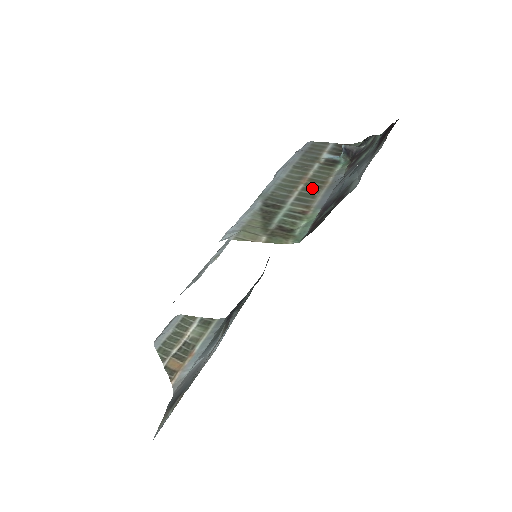
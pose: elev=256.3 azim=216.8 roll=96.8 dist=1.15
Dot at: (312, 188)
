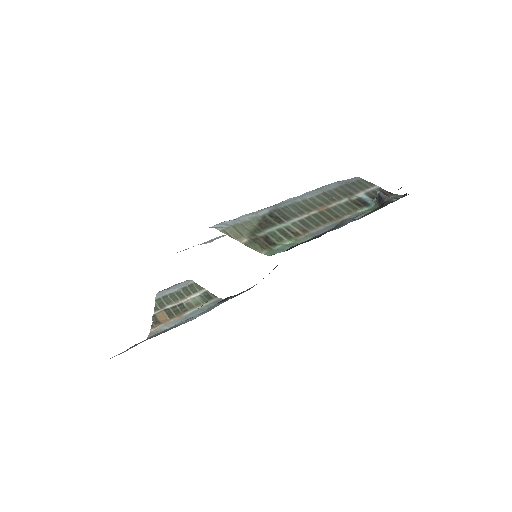
Dot at: (323, 217)
